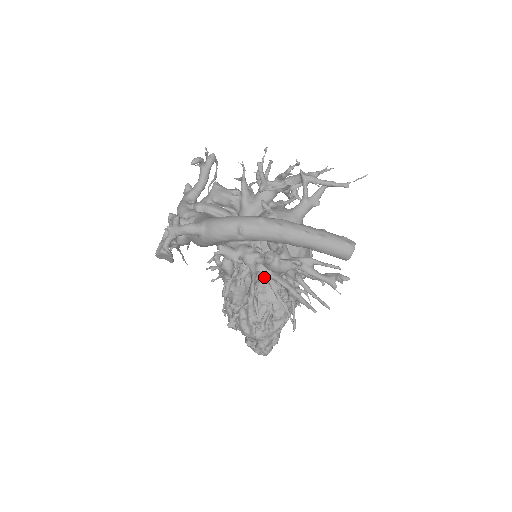
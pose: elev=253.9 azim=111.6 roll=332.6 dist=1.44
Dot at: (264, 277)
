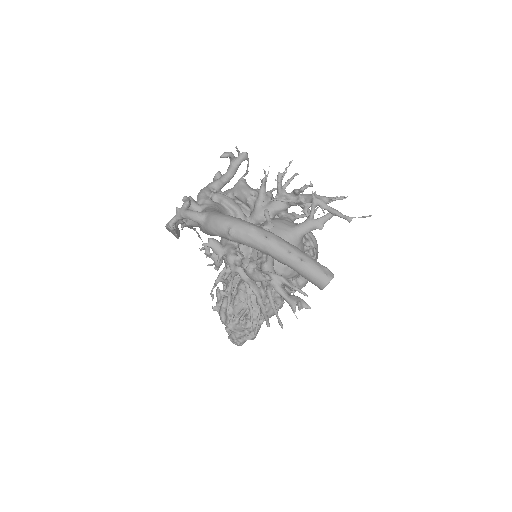
Dot at: (241, 279)
